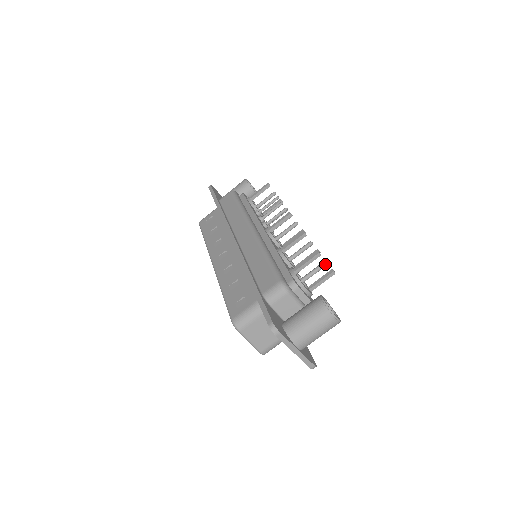
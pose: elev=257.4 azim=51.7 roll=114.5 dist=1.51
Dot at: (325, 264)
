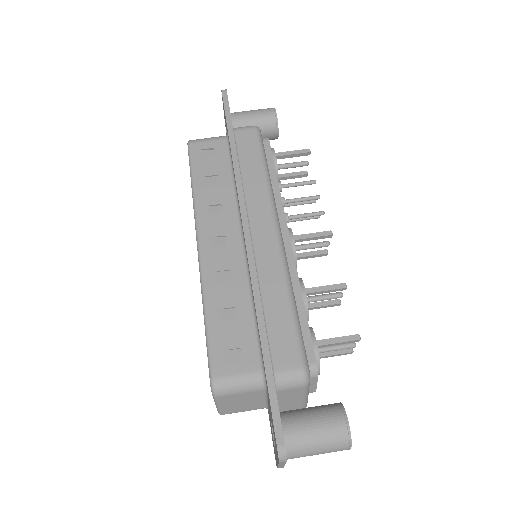
Dot at: (354, 347)
